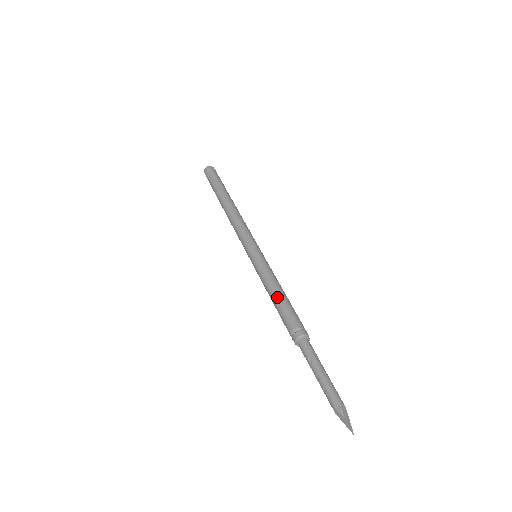
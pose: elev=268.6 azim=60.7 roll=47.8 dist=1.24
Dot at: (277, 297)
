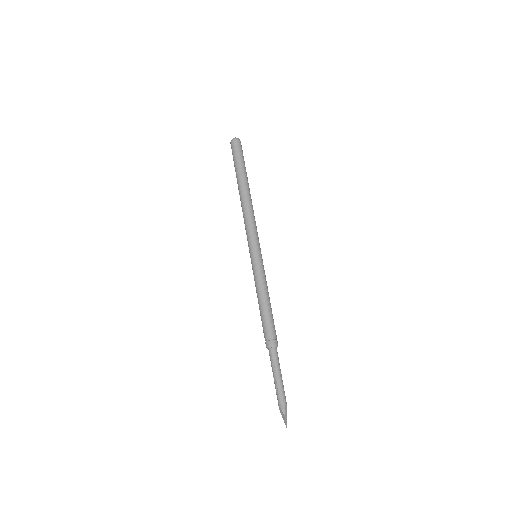
Dot at: (263, 305)
